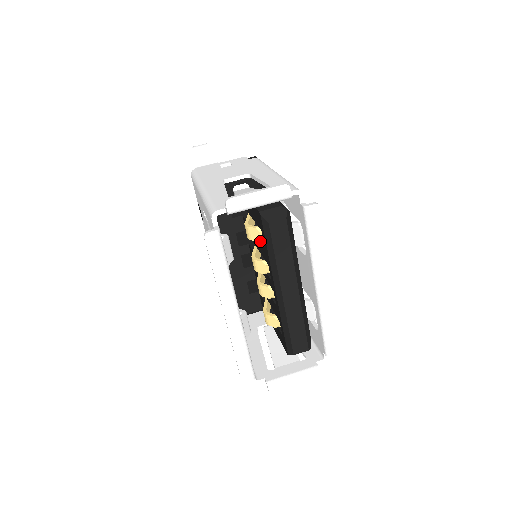
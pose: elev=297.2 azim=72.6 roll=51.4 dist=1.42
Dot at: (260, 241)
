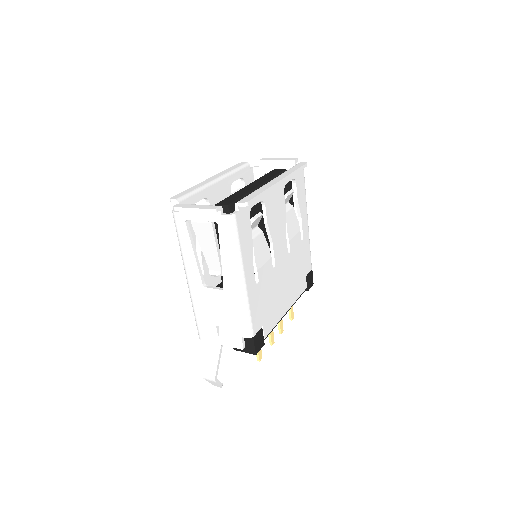
Dot at: occluded
